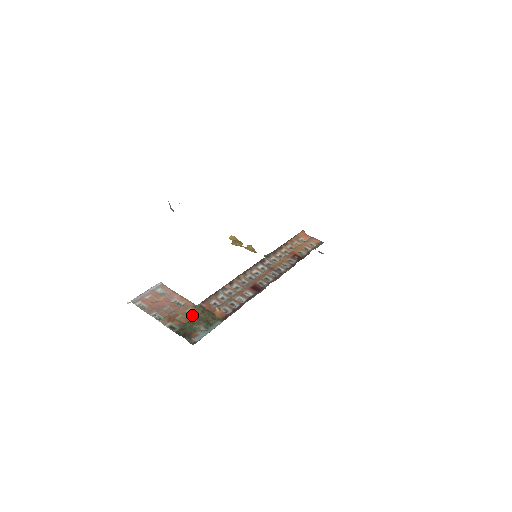
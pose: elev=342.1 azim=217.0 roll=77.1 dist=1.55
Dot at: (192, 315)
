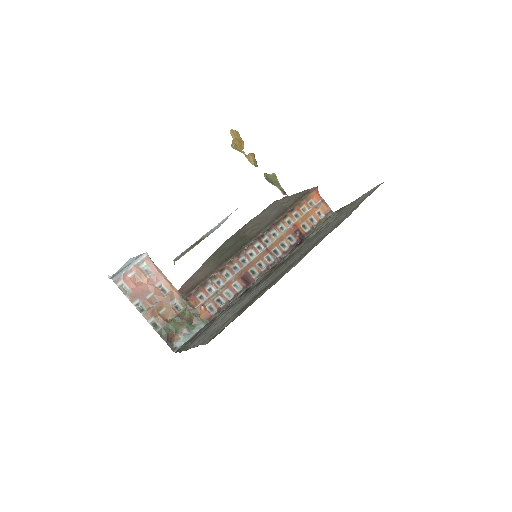
Dot at: (176, 309)
